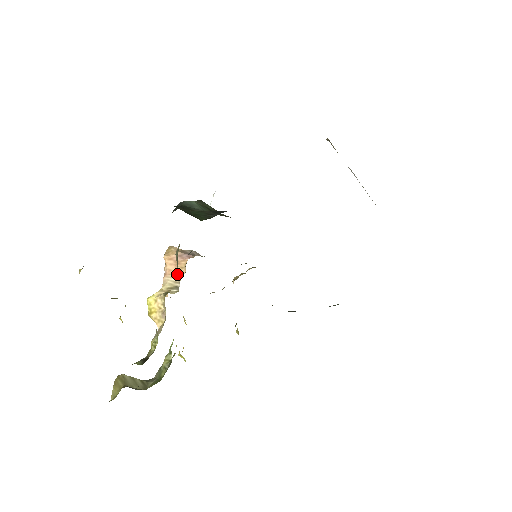
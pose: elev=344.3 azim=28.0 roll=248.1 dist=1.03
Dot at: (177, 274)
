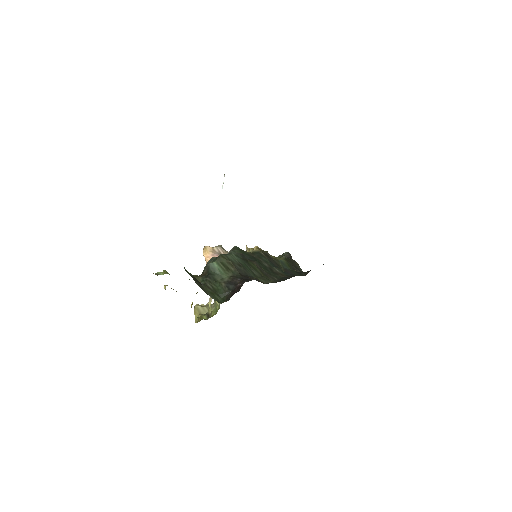
Dot at: occluded
